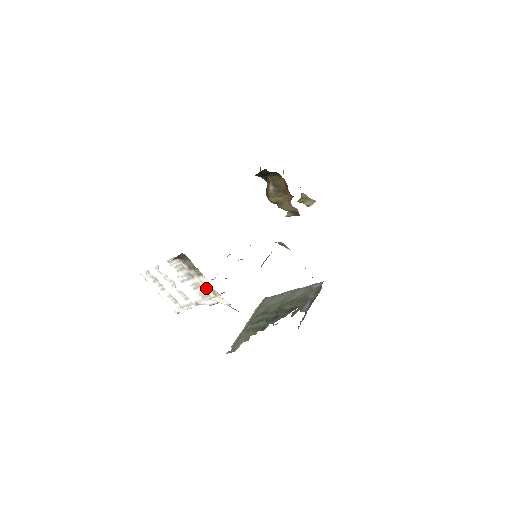
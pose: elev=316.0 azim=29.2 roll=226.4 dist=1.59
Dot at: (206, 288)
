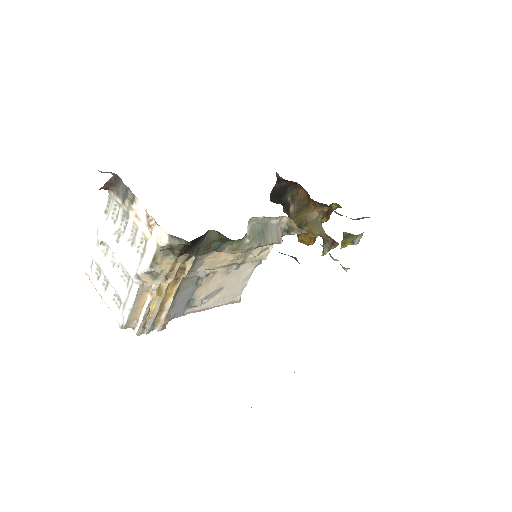
Dot at: (142, 225)
